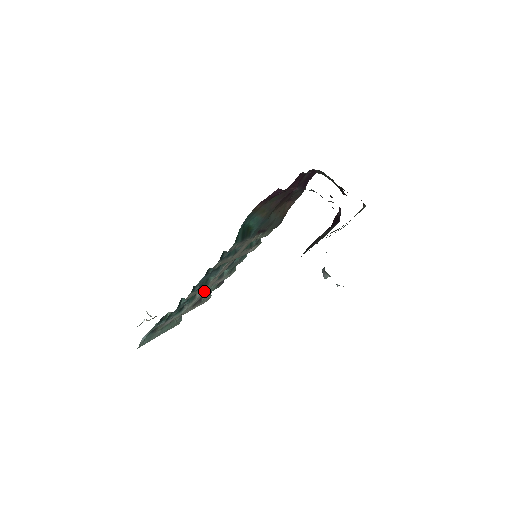
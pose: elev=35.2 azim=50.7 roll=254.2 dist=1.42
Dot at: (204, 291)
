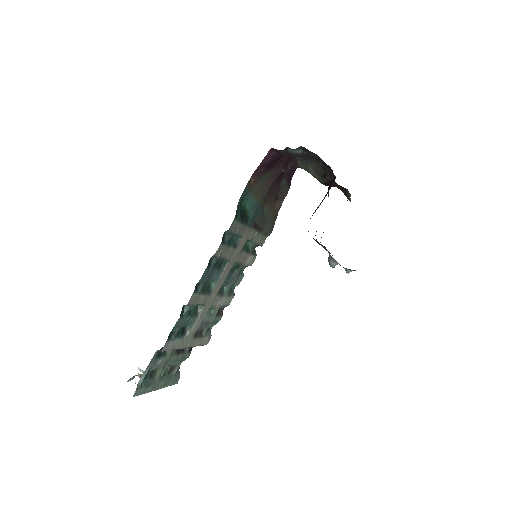
Dot at: (205, 309)
